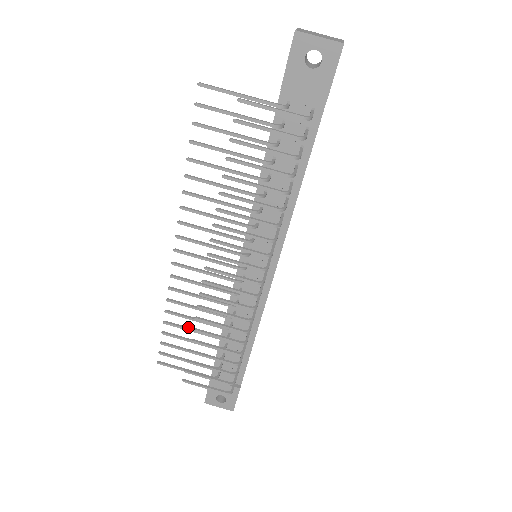
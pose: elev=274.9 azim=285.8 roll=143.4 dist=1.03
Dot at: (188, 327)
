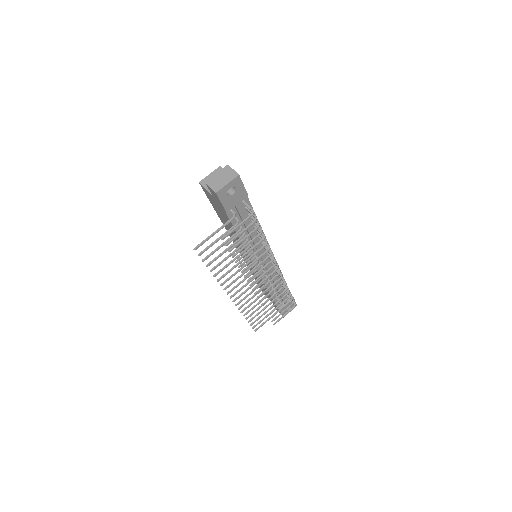
Dot at: (257, 309)
